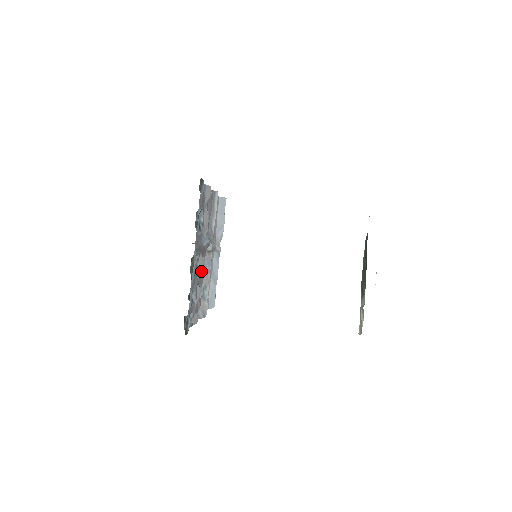
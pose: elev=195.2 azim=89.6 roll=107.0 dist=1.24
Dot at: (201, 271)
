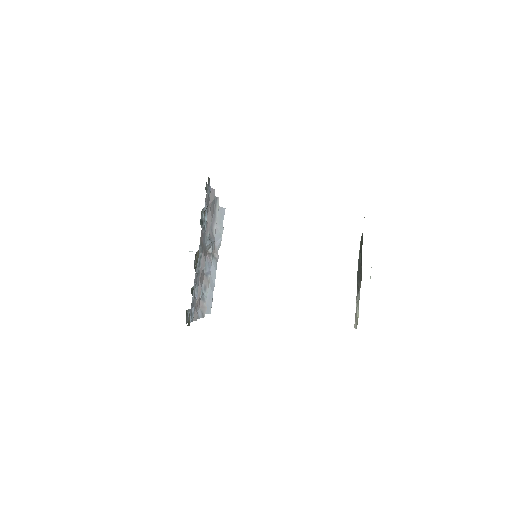
Dot at: (202, 271)
